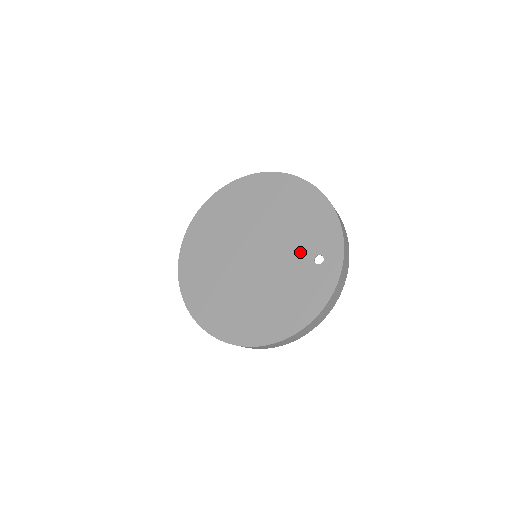
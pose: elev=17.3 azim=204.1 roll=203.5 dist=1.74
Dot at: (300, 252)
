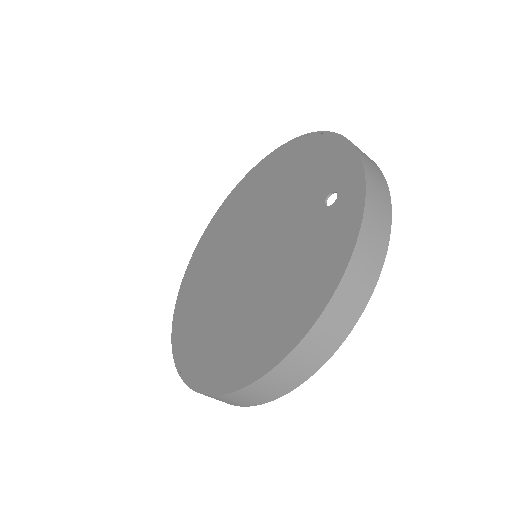
Dot at: (305, 209)
